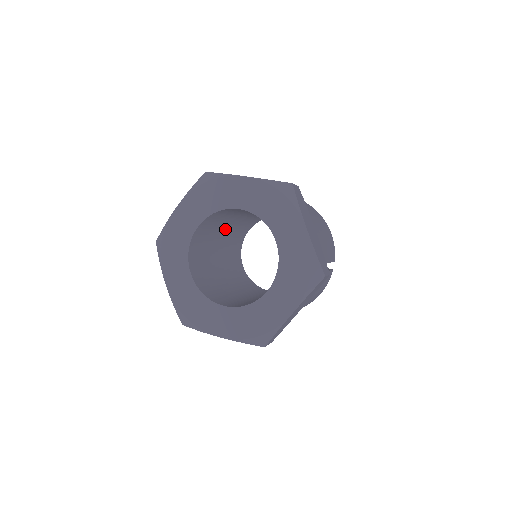
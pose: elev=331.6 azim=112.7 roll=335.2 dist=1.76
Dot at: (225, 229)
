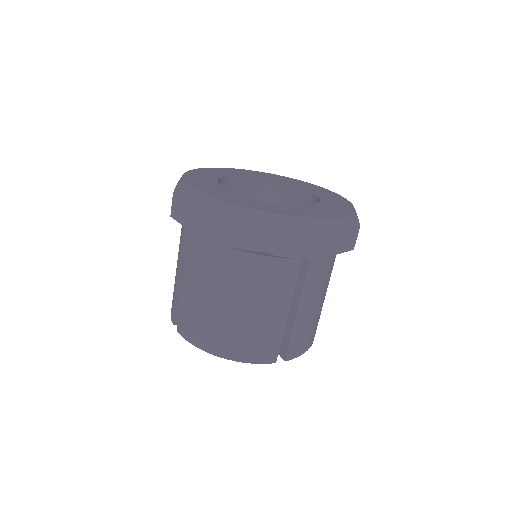
Dot at: occluded
